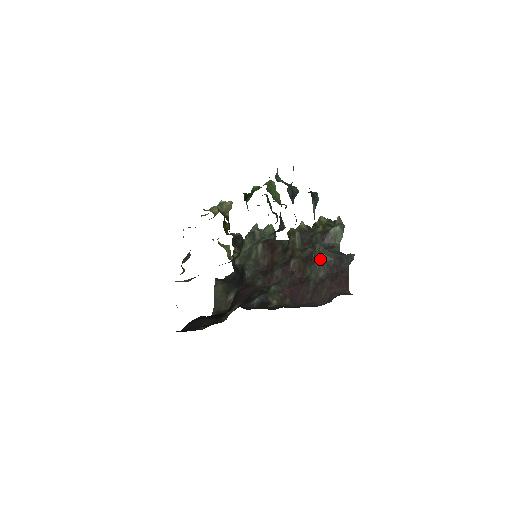
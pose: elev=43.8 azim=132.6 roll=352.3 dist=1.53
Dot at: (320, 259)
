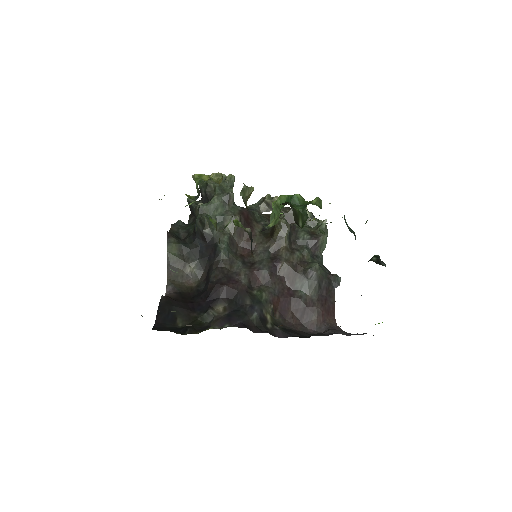
Dot at: (315, 277)
